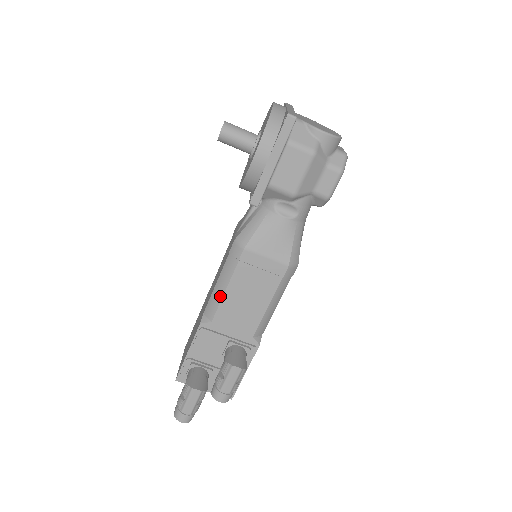
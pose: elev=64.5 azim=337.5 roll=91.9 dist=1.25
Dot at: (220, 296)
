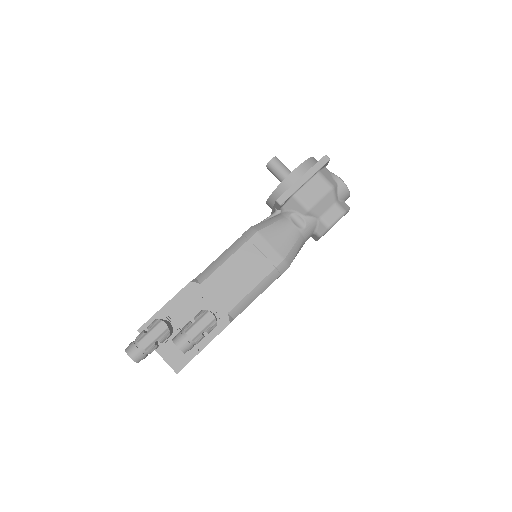
Dot at: (219, 264)
